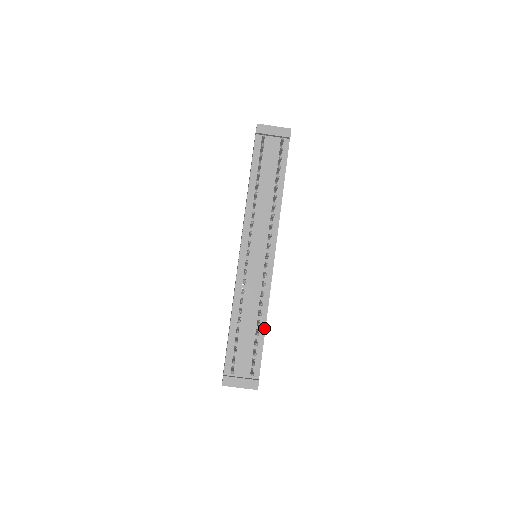
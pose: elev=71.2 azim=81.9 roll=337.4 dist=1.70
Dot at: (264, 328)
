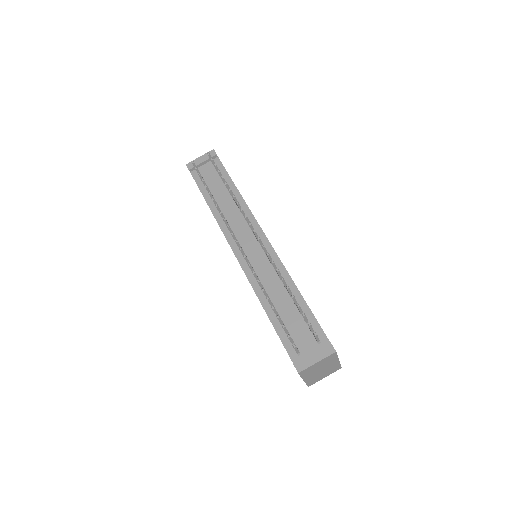
Dot at: (300, 296)
